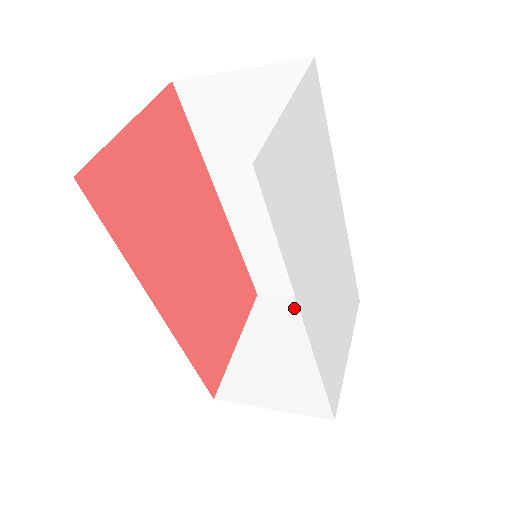
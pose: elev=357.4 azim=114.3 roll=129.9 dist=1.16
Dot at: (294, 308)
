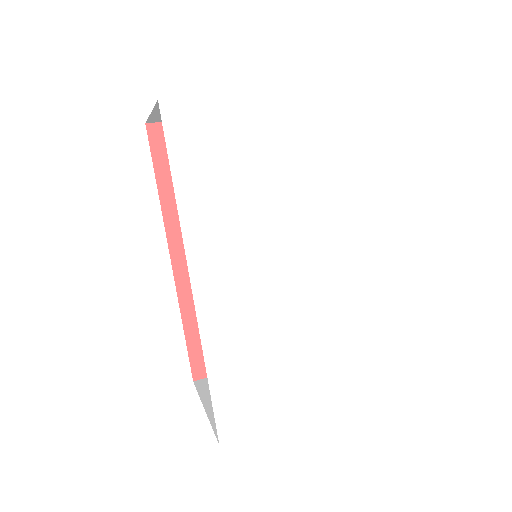
Dot at: occluded
